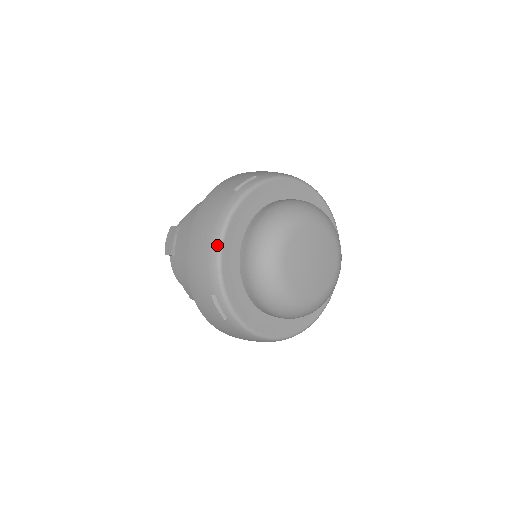
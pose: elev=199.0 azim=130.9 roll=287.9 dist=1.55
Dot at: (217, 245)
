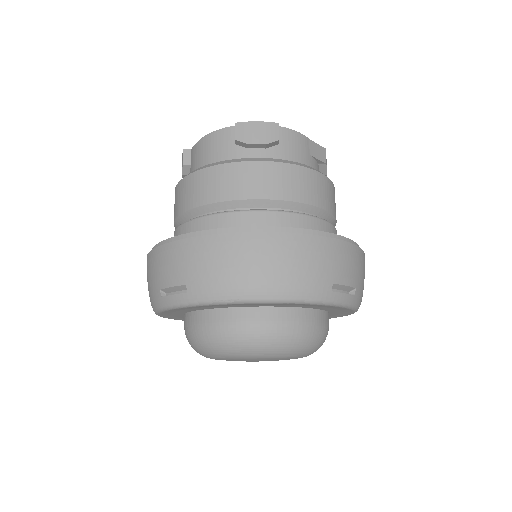
Dot at: occluded
